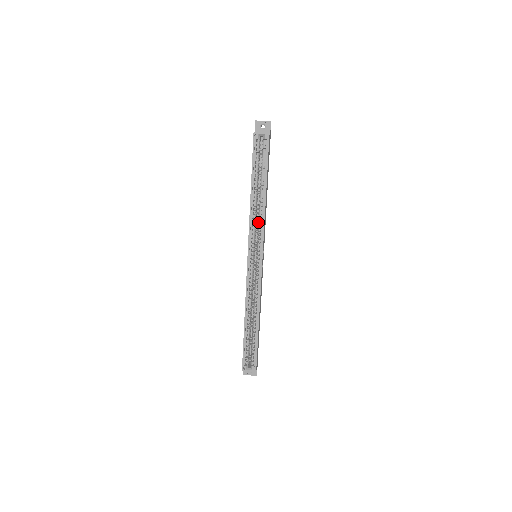
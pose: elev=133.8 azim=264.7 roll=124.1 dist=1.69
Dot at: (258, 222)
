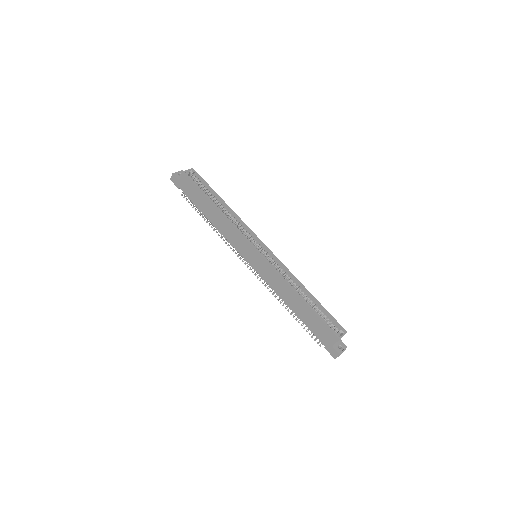
Dot at: (238, 226)
